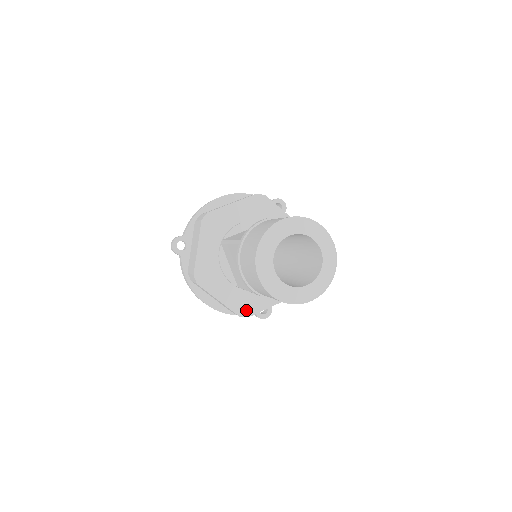
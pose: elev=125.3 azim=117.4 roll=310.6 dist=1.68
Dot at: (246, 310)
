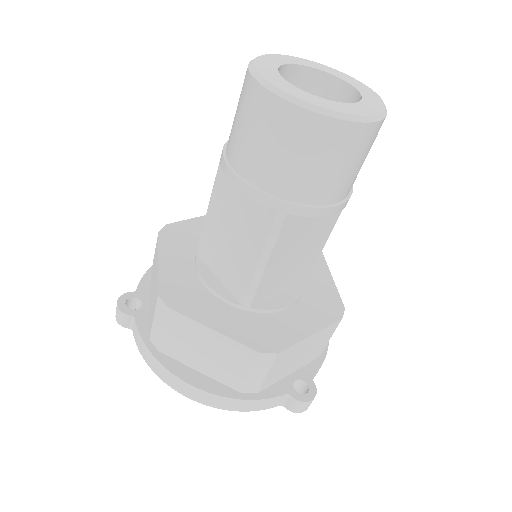
Dot at: (269, 342)
